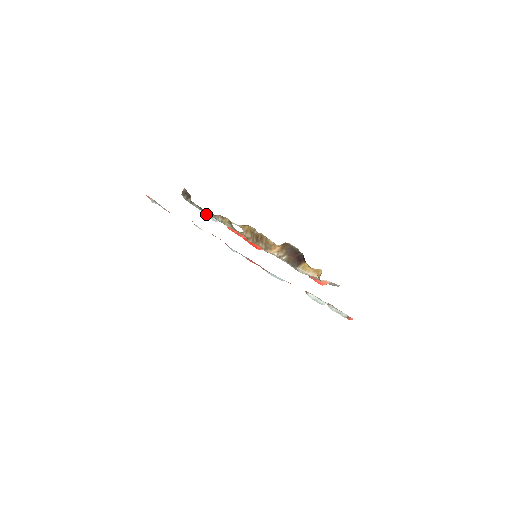
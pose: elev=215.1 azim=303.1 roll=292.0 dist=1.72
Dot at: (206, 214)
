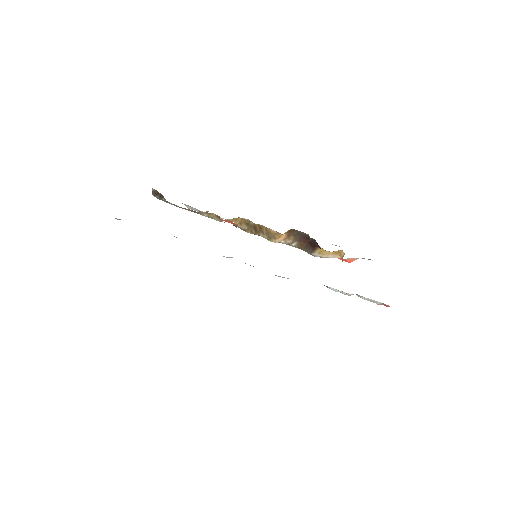
Dot at: (190, 208)
